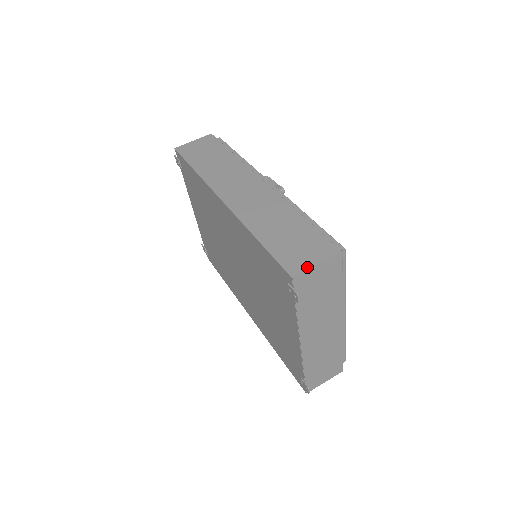
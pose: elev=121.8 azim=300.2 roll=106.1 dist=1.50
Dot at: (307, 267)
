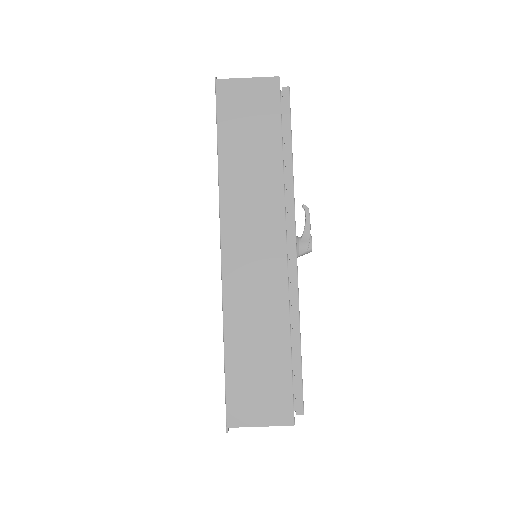
Dot at: (248, 424)
